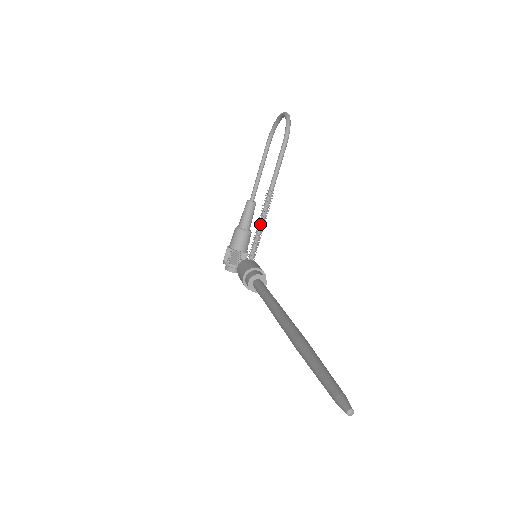
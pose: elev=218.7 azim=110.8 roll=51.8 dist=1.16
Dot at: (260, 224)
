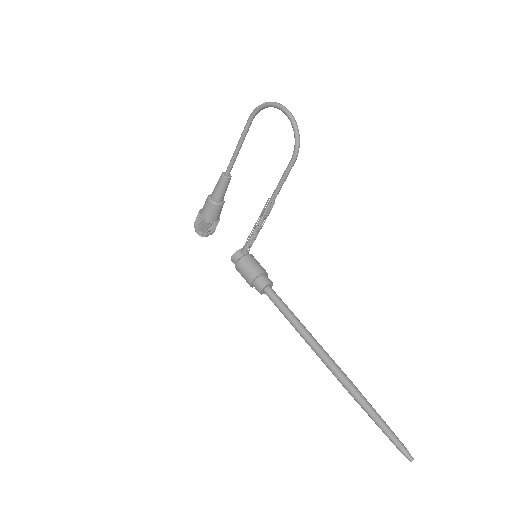
Dot at: (259, 227)
